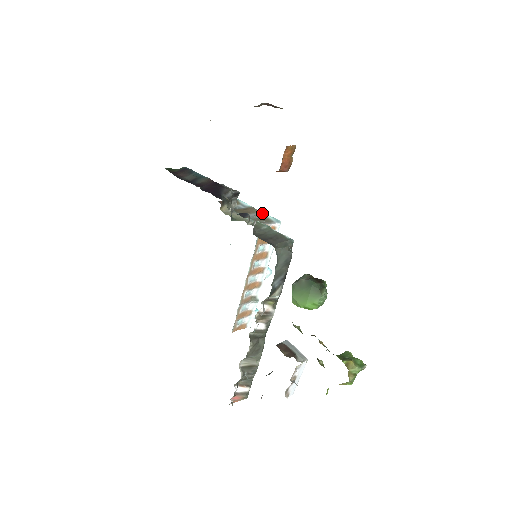
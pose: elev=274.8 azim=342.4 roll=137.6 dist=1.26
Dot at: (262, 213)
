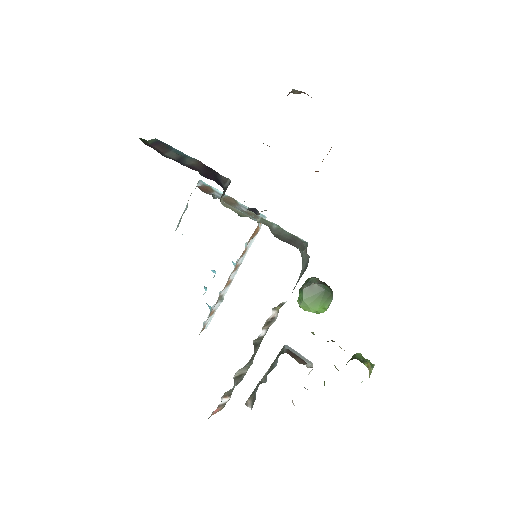
Dot at: (243, 205)
